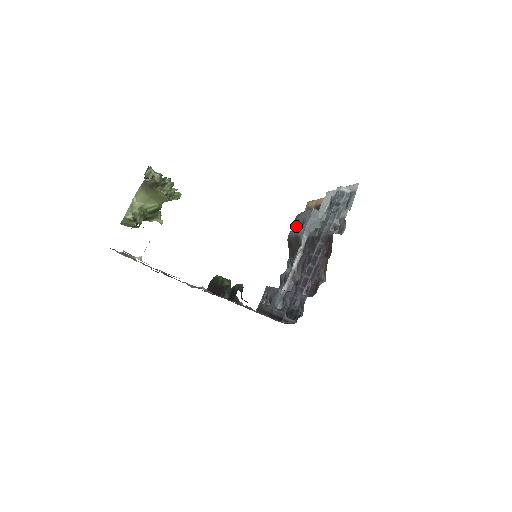
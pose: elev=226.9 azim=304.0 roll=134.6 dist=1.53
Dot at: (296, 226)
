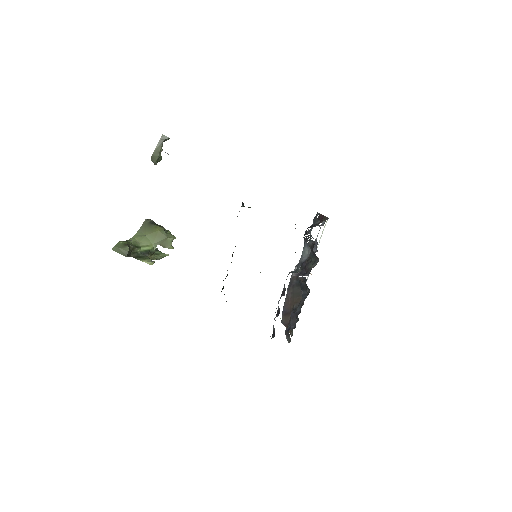
Dot at: occluded
